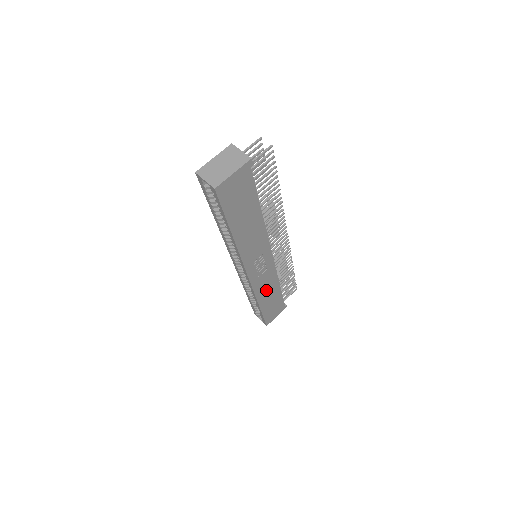
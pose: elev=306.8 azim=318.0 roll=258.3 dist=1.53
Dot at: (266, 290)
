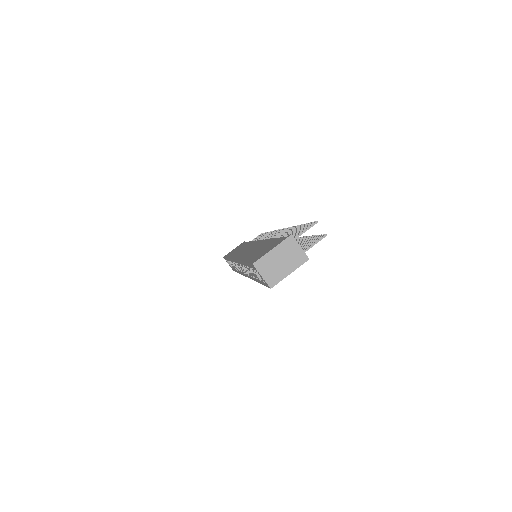
Dot at: occluded
